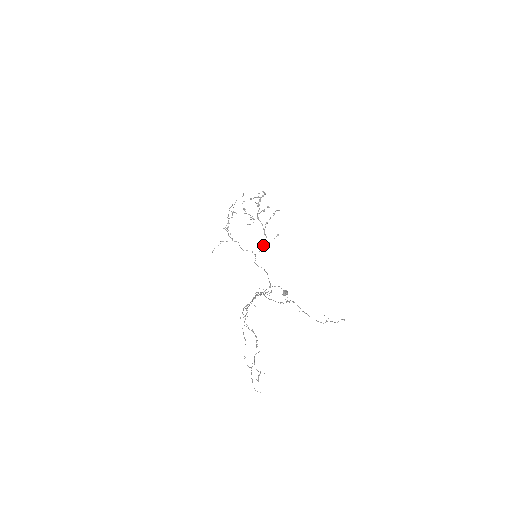
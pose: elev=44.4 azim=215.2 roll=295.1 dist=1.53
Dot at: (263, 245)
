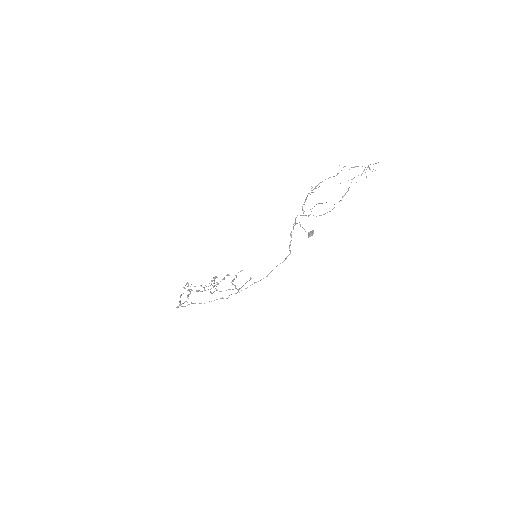
Dot at: (238, 290)
